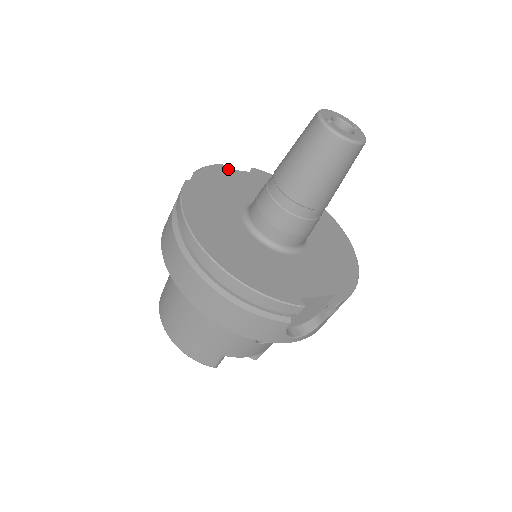
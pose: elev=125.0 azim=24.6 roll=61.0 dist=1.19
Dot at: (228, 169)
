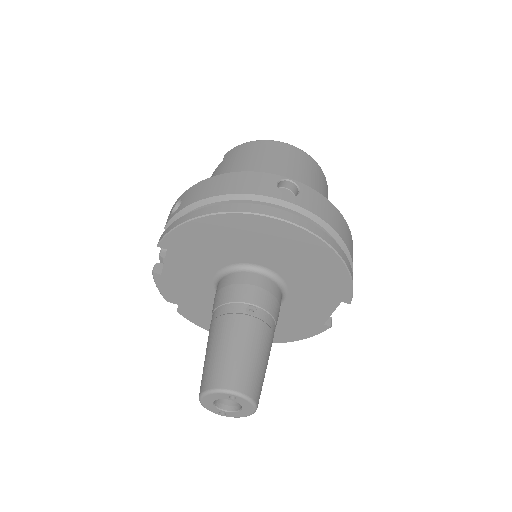
Dot at: (161, 273)
